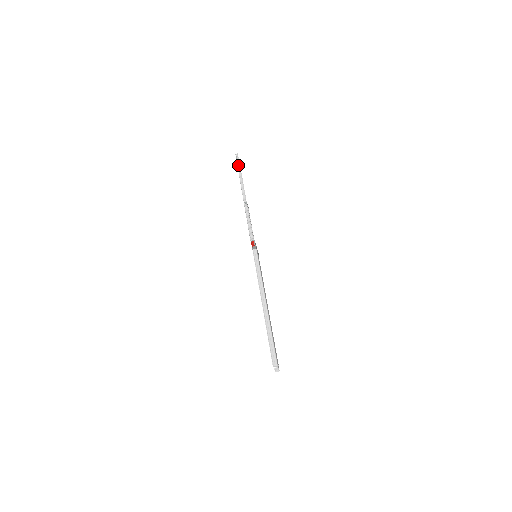
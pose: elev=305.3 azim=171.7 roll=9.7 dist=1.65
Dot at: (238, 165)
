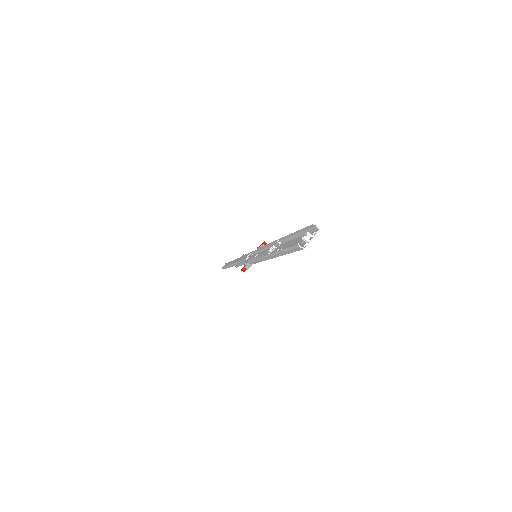
Dot at: occluded
